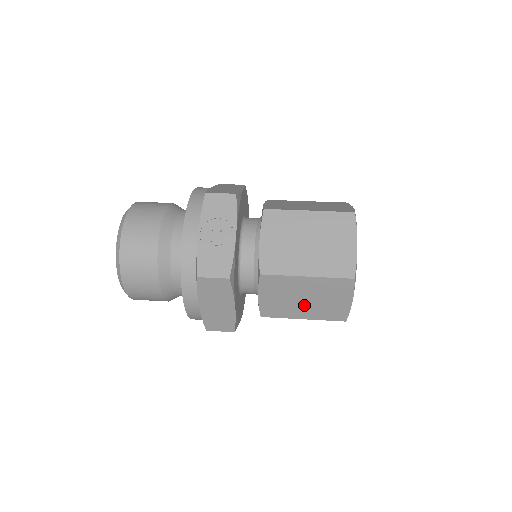
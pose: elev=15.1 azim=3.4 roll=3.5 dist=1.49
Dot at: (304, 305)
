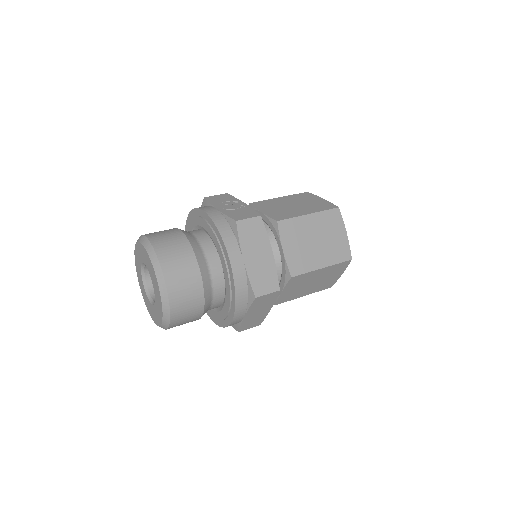
Dot at: (318, 249)
